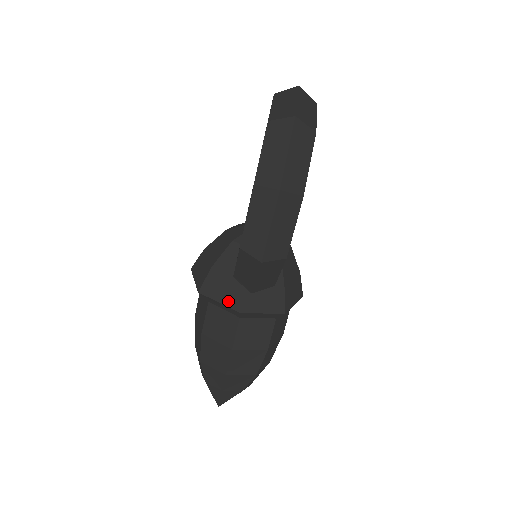
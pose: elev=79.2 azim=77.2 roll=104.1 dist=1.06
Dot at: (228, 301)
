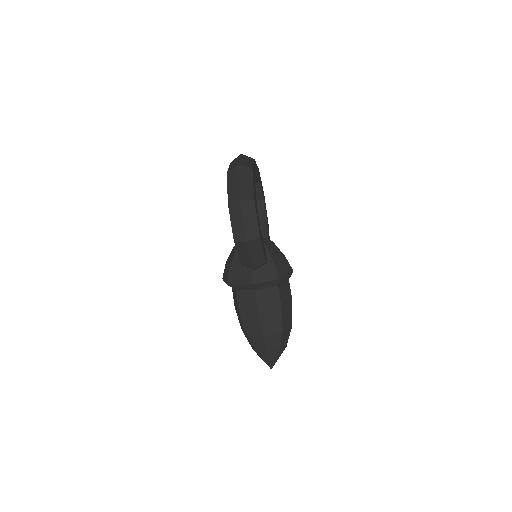
Dot at: (244, 281)
